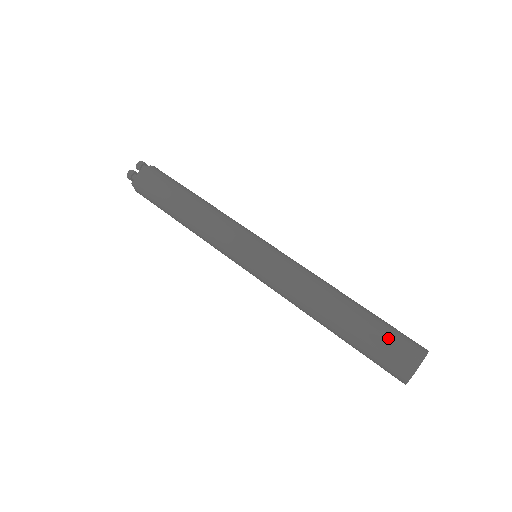
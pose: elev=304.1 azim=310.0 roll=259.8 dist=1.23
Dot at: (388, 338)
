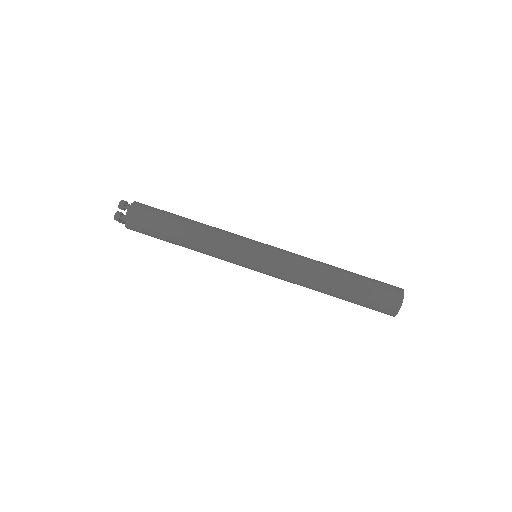
Dot at: (376, 292)
